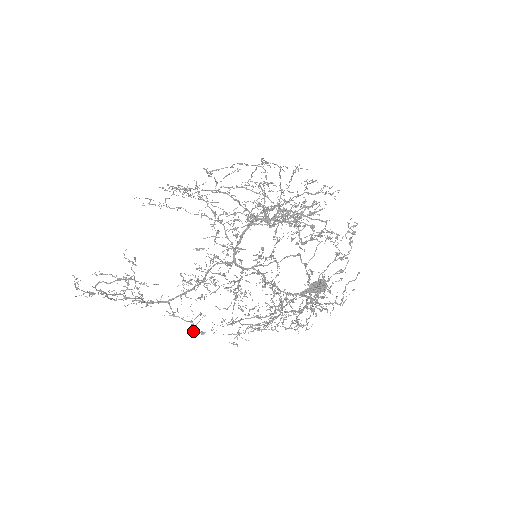
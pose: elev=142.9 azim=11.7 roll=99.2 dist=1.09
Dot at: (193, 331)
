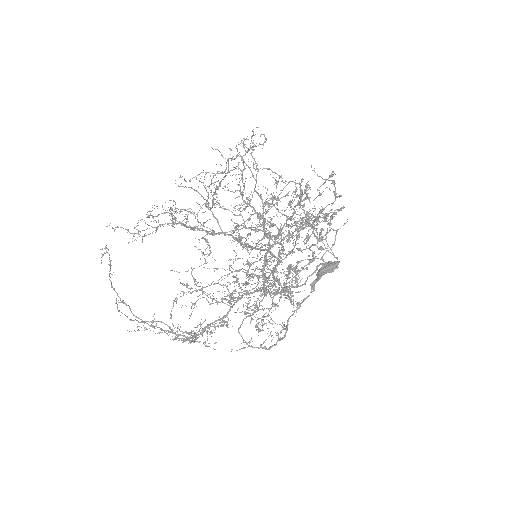
Dot at: (181, 331)
